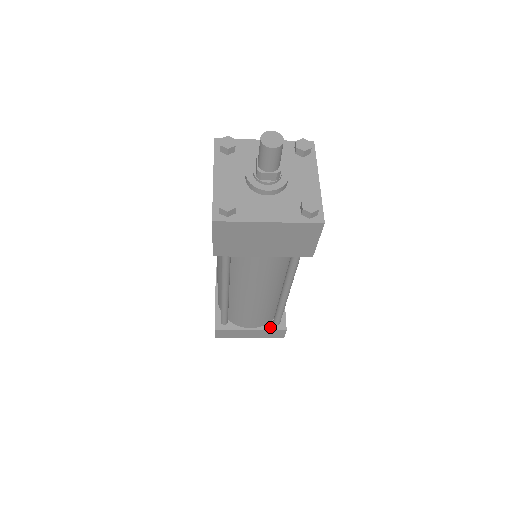
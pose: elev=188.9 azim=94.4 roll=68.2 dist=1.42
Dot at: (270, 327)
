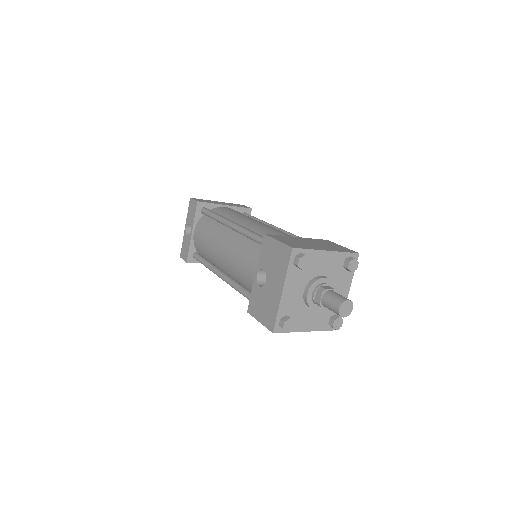
Dot at: occluded
